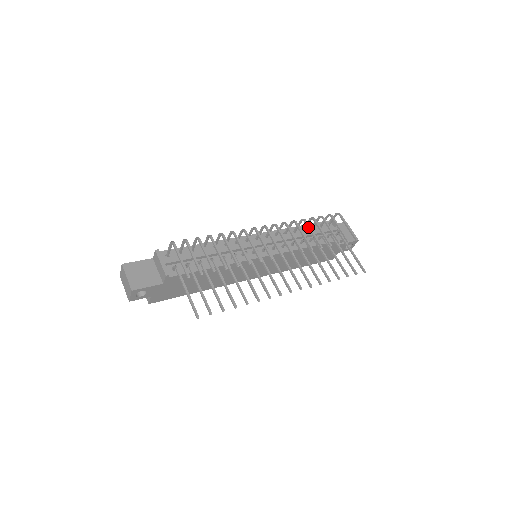
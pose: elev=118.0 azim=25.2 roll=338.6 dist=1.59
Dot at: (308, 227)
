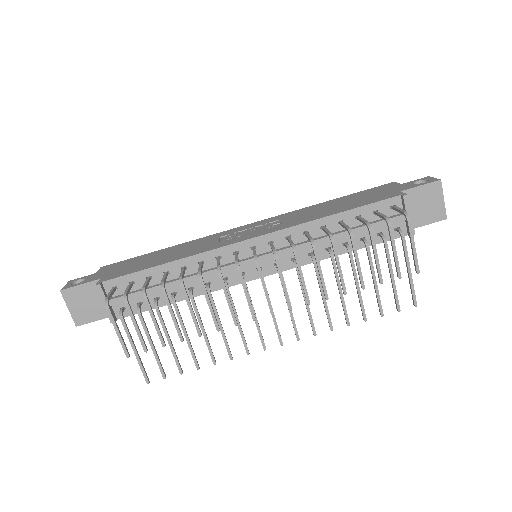
Dot at: (334, 255)
